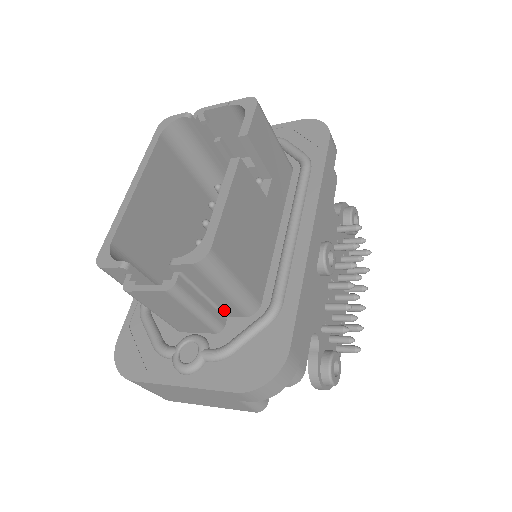
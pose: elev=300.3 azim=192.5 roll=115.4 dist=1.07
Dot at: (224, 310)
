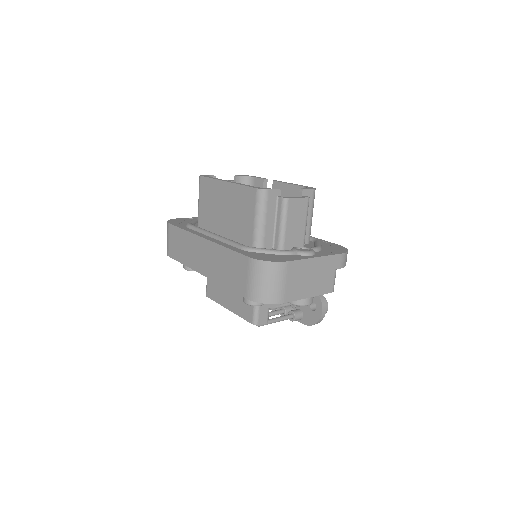
Dot at: occluded
